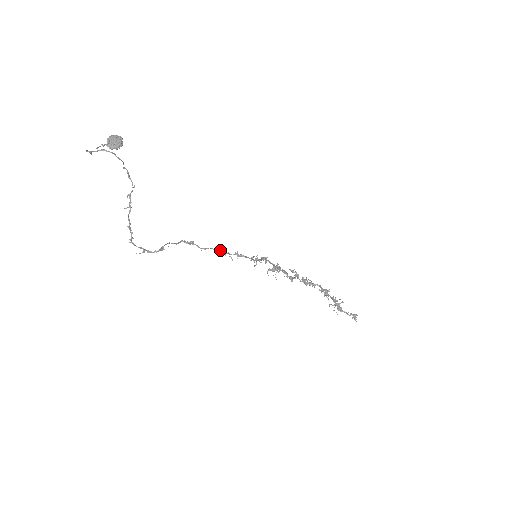
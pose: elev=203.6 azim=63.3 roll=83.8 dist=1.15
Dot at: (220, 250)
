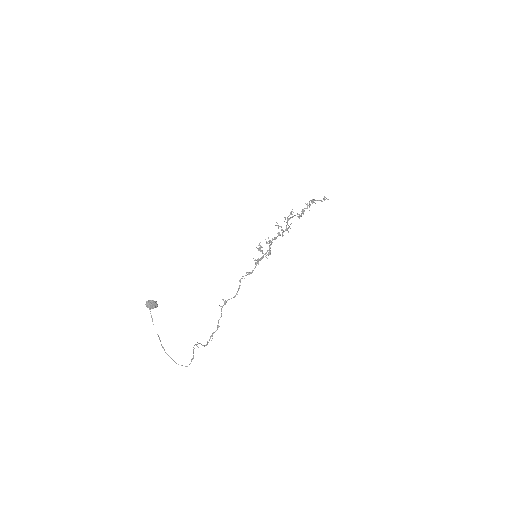
Dot at: occluded
